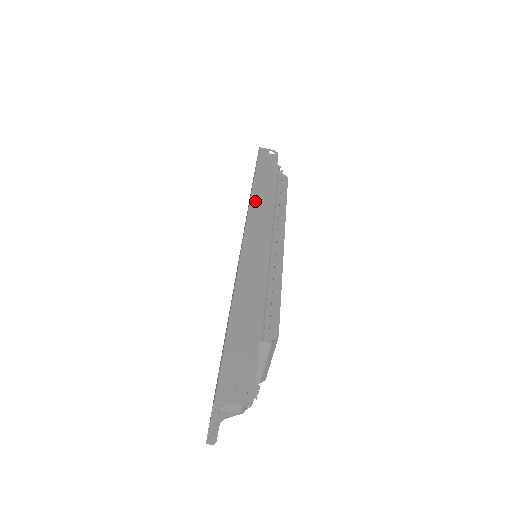
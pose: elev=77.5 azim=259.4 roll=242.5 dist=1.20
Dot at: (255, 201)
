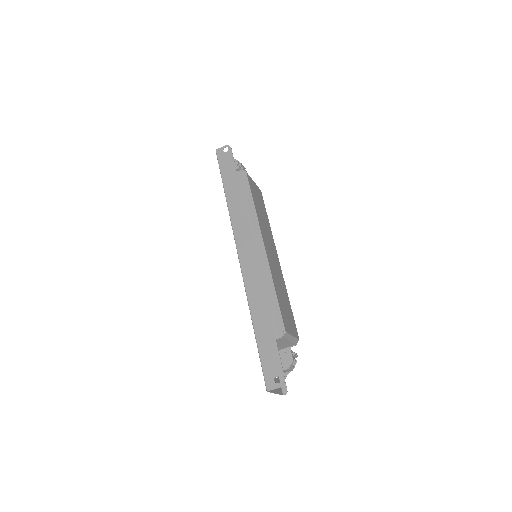
Dot at: (233, 217)
